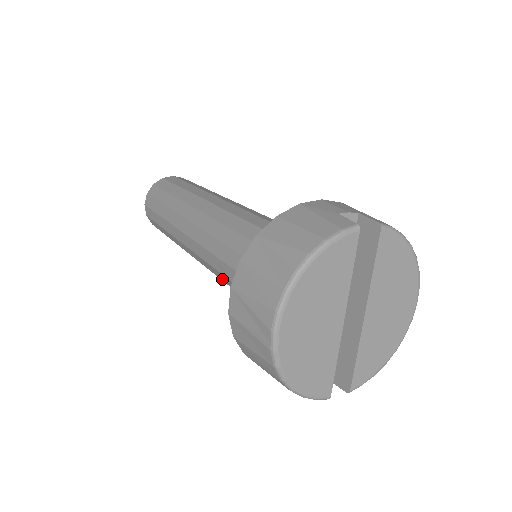
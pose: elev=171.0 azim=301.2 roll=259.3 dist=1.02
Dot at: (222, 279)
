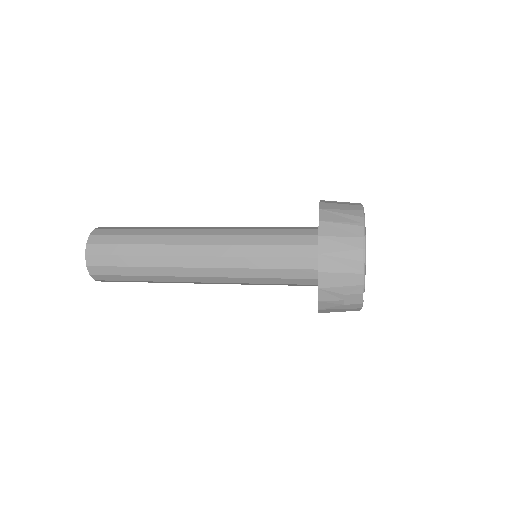
Dot at: (243, 254)
